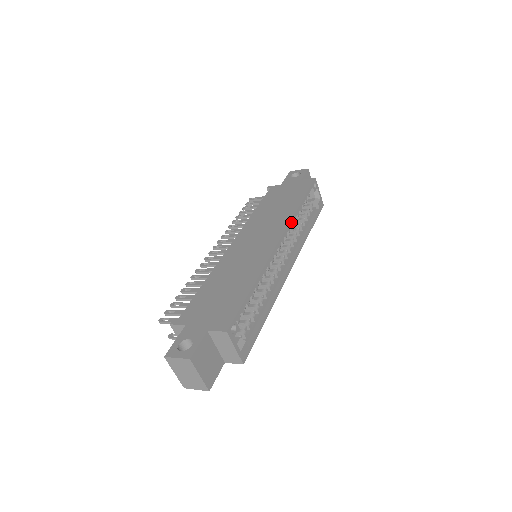
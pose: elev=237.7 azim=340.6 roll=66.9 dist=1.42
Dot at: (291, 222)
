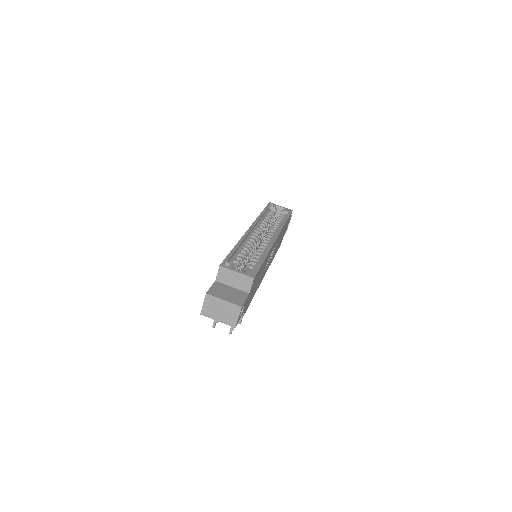
Dot at: (257, 221)
